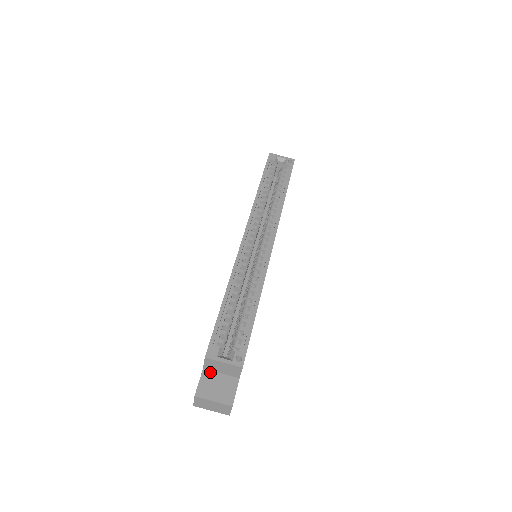
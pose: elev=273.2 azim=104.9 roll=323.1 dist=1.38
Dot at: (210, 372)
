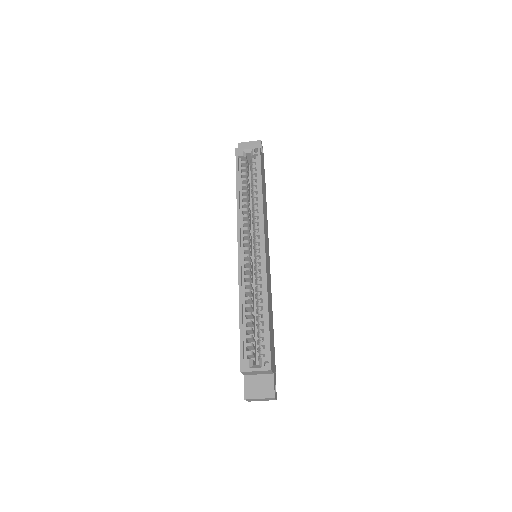
Dot at: (250, 376)
